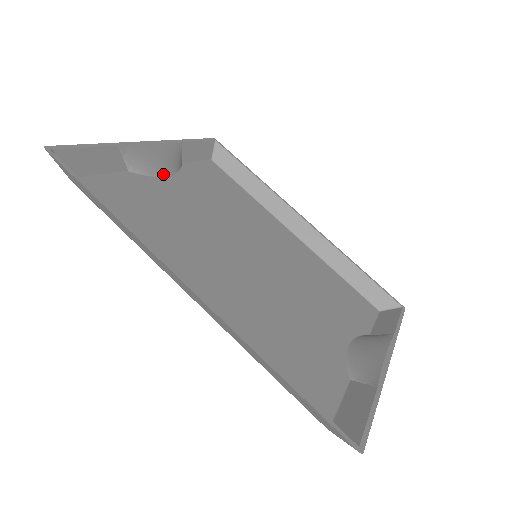
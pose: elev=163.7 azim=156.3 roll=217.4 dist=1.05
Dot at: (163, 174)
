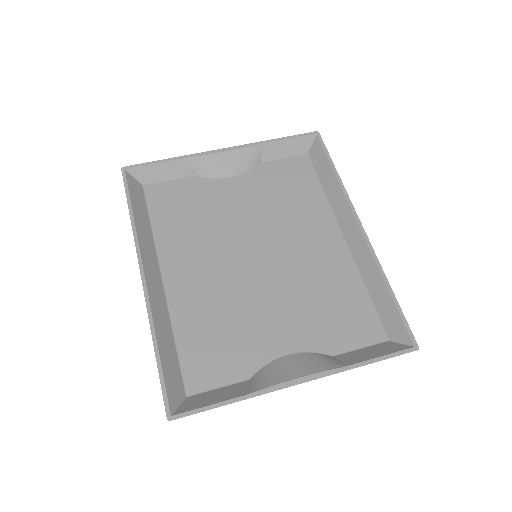
Dot at: (226, 175)
